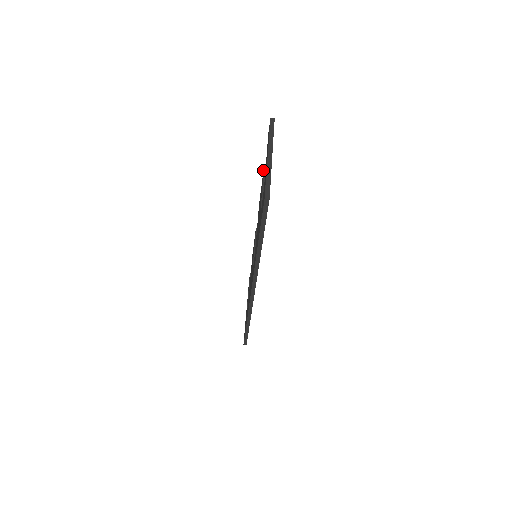
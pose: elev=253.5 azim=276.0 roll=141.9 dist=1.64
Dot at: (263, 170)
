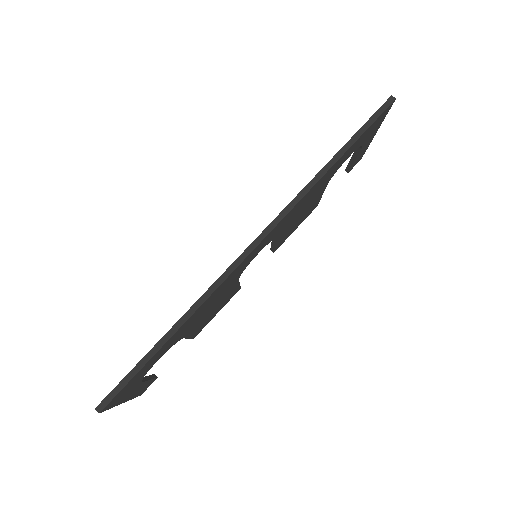
Dot at: occluded
